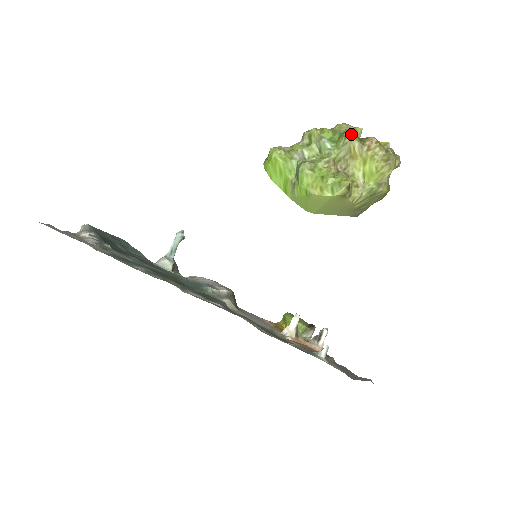
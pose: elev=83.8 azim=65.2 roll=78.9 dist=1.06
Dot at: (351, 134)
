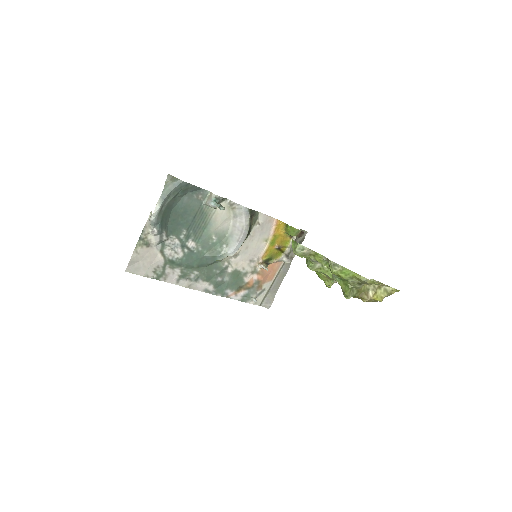
Dot at: (345, 297)
